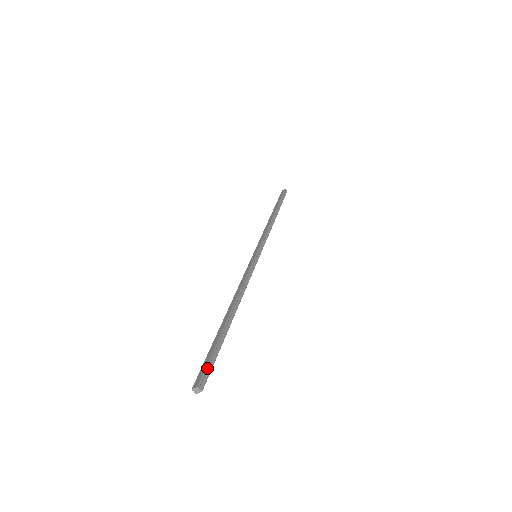
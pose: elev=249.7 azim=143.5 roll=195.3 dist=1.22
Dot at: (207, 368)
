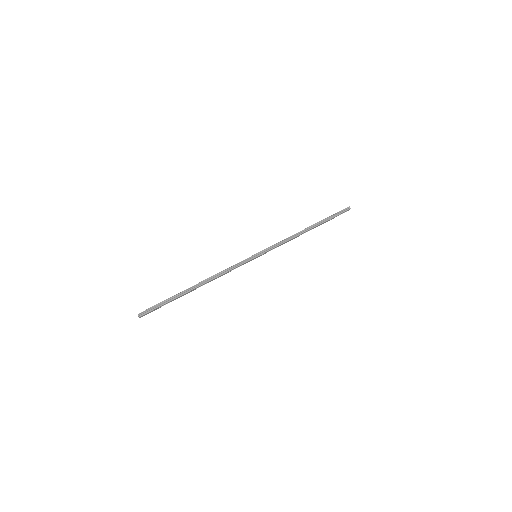
Dot at: (151, 308)
